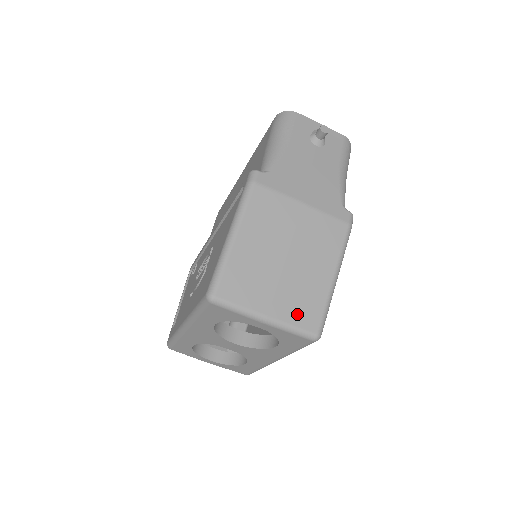
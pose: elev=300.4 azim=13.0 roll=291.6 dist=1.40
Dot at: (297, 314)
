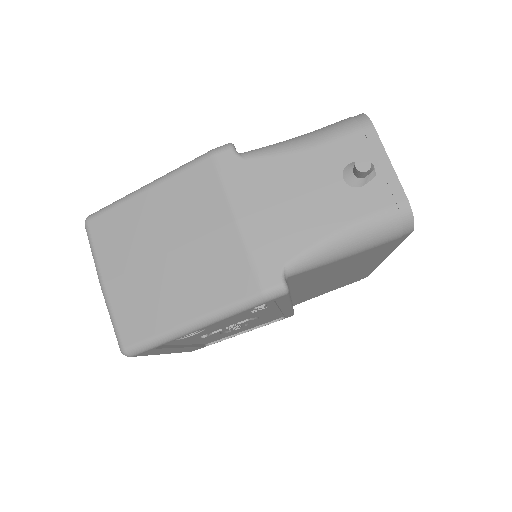
Dot at: (126, 311)
